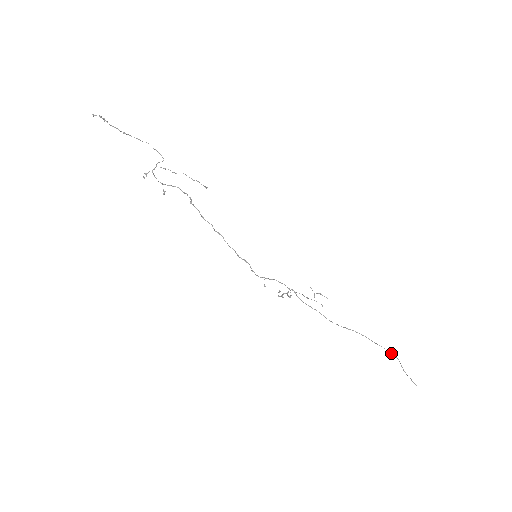
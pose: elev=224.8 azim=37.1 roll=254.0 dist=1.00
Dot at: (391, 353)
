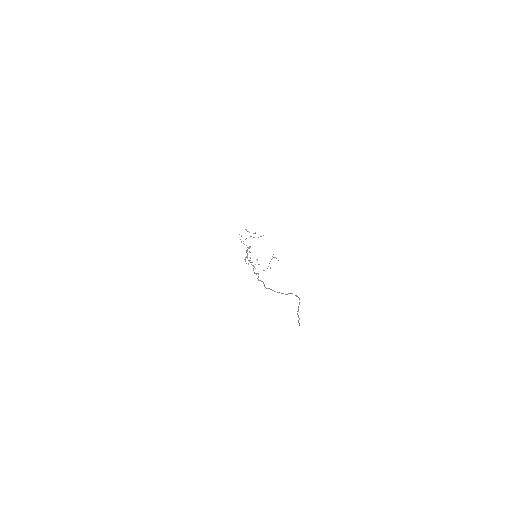
Dot at: (297, 296)
